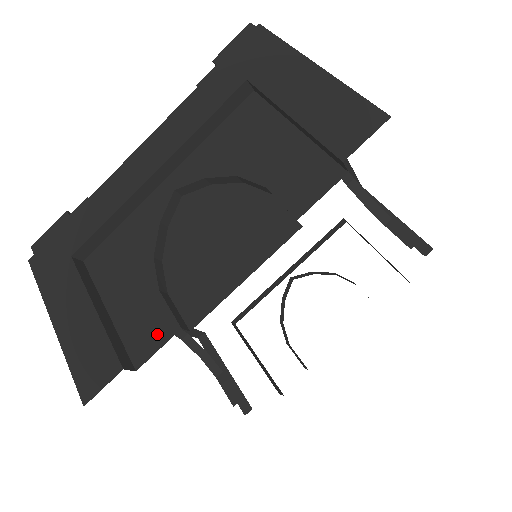
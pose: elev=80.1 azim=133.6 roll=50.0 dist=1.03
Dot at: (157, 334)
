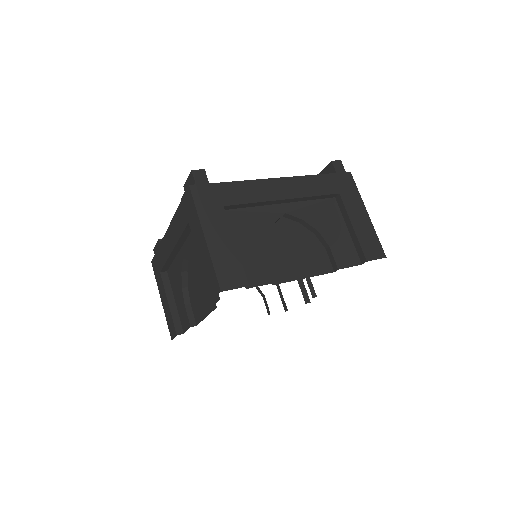
Dot at: (186, 324)
